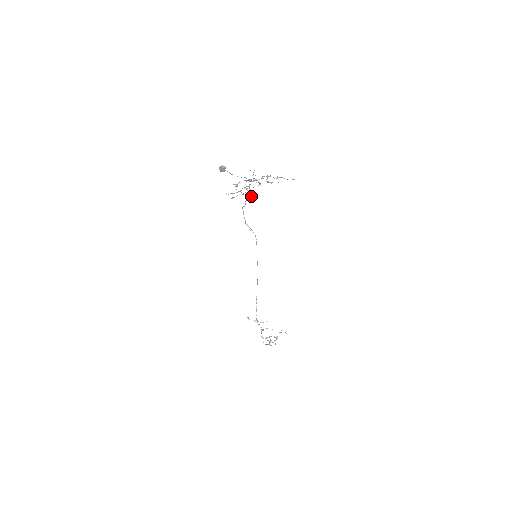
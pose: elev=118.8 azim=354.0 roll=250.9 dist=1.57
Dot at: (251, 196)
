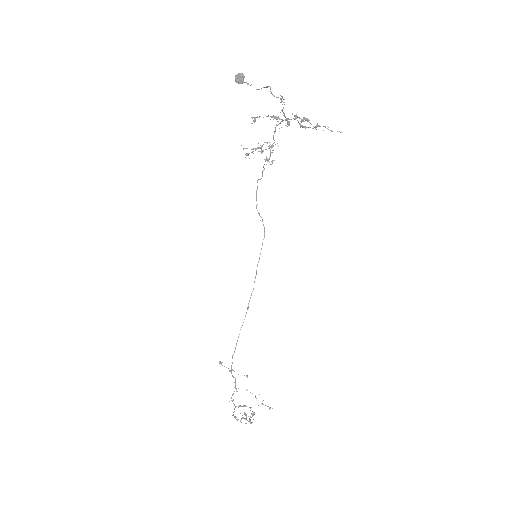
Dot at: (273, 160)
